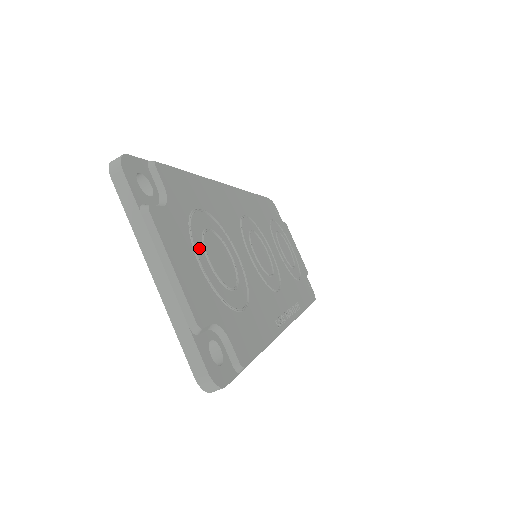
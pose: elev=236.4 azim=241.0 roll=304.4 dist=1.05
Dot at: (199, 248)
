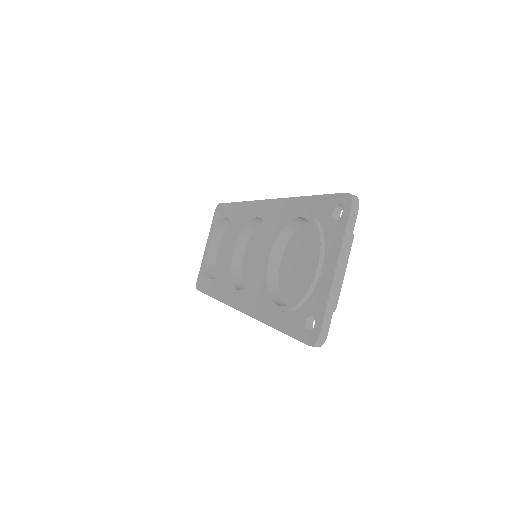
Dot at: occluded
